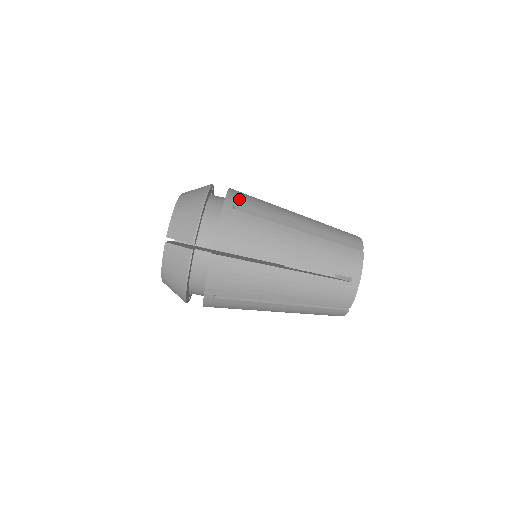
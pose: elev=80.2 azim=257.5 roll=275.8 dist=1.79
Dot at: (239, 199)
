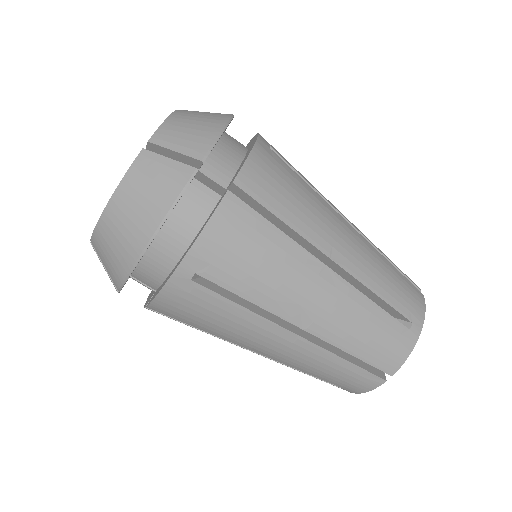
Dot at: (274, 148)
